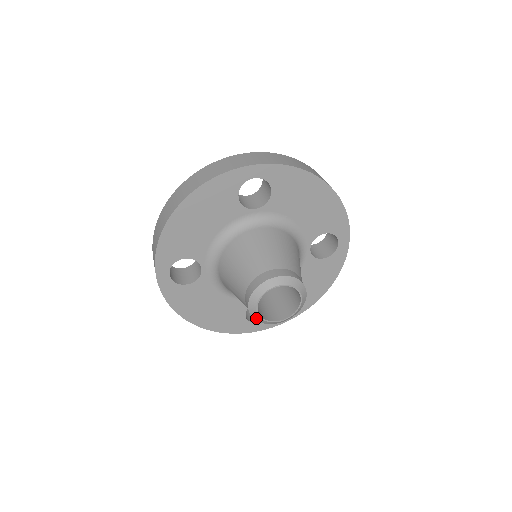
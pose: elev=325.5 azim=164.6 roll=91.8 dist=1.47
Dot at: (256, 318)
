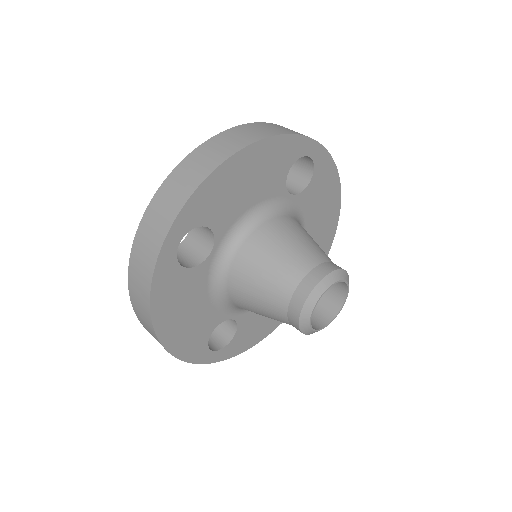
Dot at: (303, 320)
